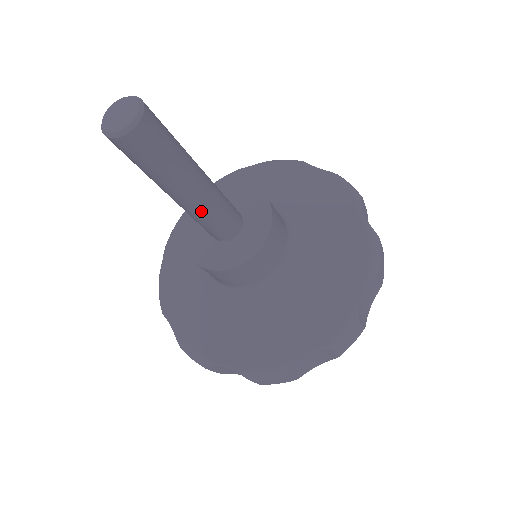
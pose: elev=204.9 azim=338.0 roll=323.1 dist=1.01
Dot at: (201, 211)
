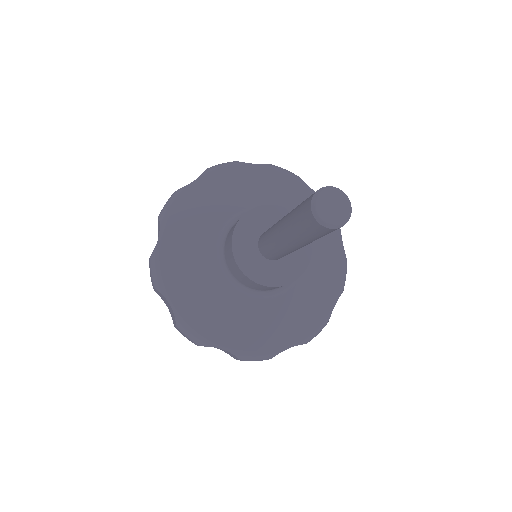
Dot at: (292, 251)
